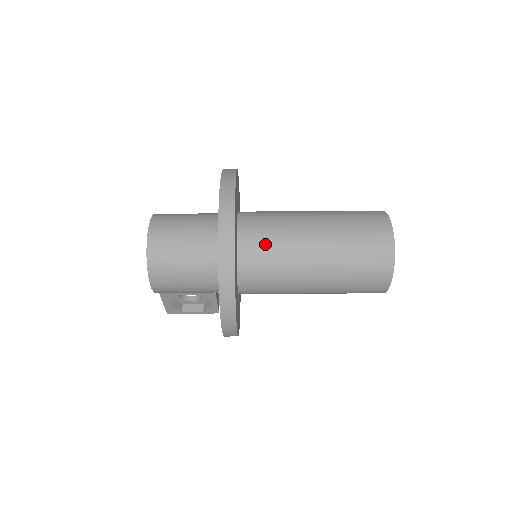
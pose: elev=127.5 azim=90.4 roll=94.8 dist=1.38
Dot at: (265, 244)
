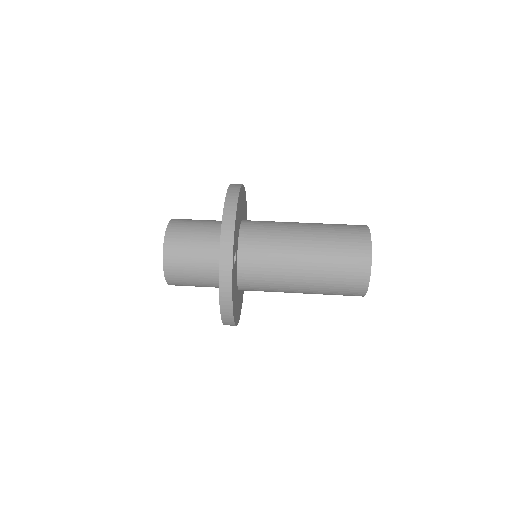
Dot at: (260, 272)
